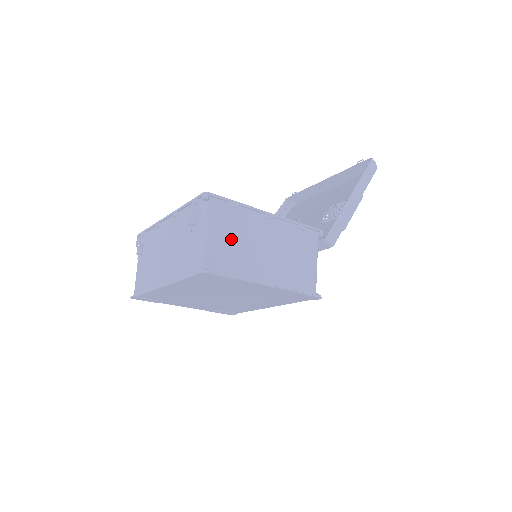
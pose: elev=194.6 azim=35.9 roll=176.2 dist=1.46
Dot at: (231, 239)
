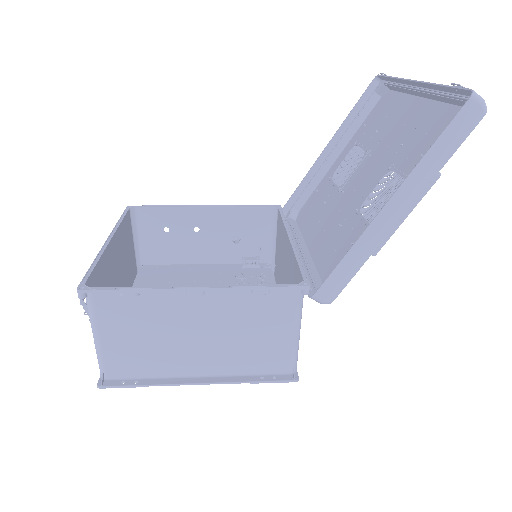
Dot at: (136, 335)
